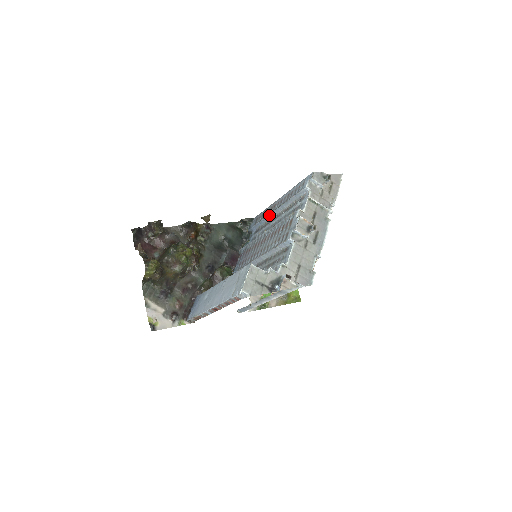
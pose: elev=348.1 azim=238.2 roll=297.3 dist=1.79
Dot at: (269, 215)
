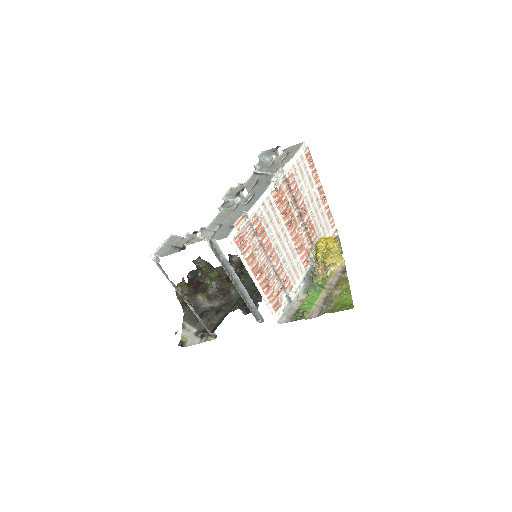
Dot at: occluded
